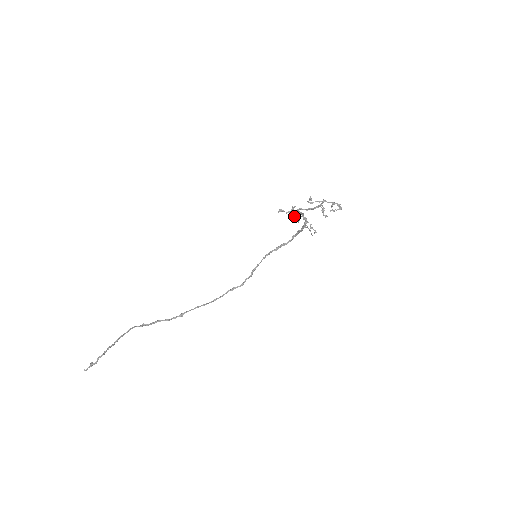
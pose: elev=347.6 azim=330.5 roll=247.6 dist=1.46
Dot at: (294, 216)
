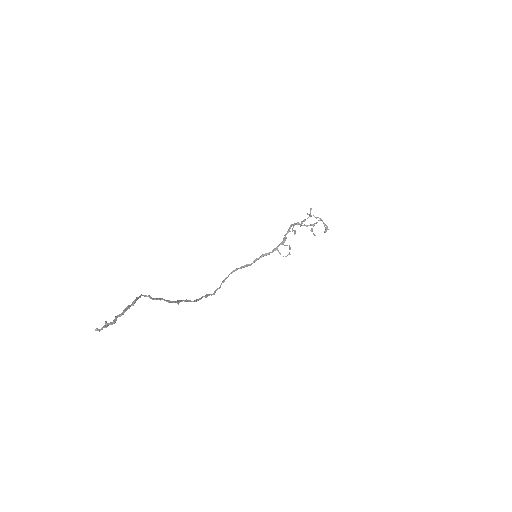
Dot at: (292, 228)
